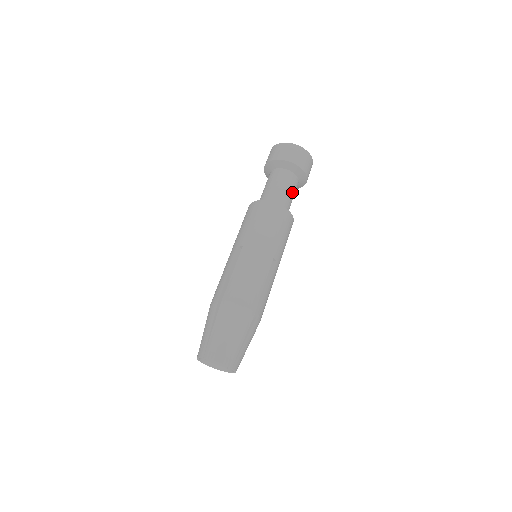
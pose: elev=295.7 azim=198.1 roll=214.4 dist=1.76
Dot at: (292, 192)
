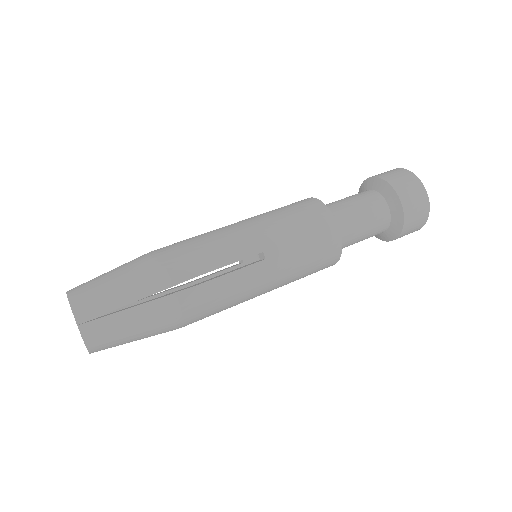
Dot at: (367, 218)
